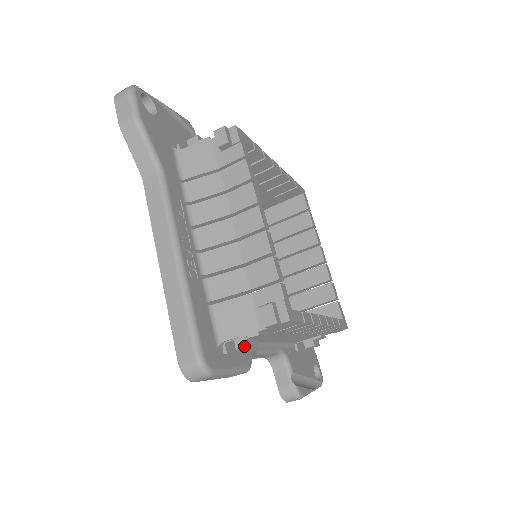
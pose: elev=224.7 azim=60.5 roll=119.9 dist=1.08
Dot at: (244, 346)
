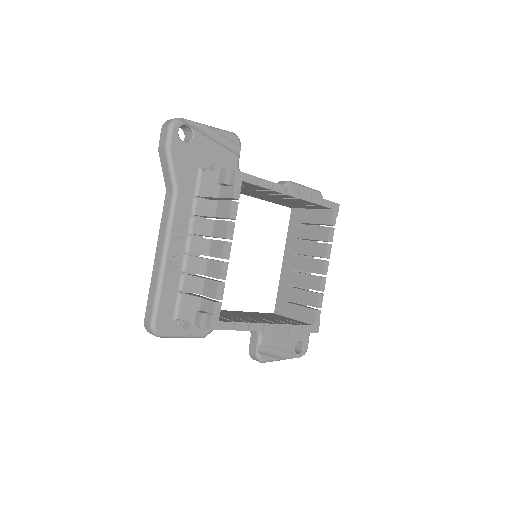
Dot at: (187, 328)
